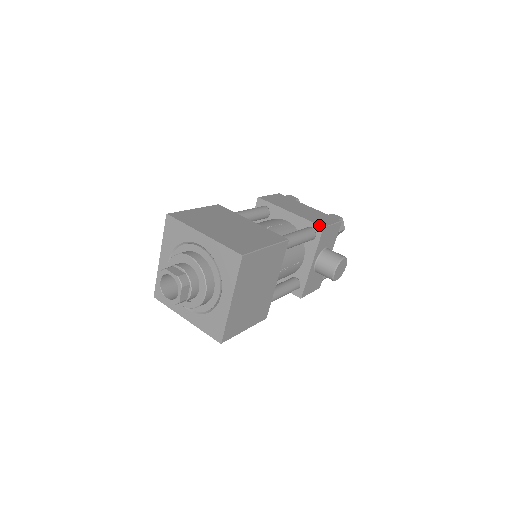
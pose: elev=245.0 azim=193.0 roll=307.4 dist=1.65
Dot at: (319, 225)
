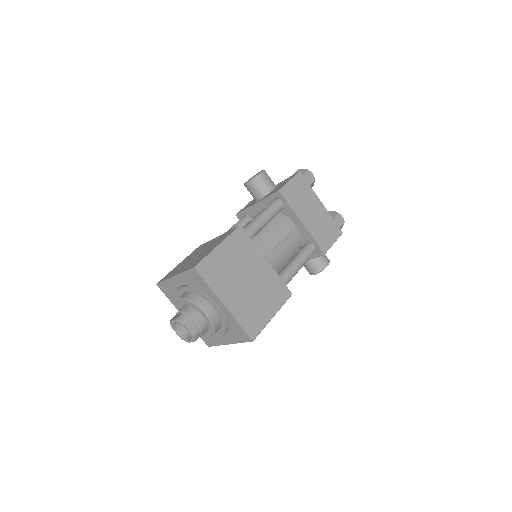
Dot at: (322, 251)
